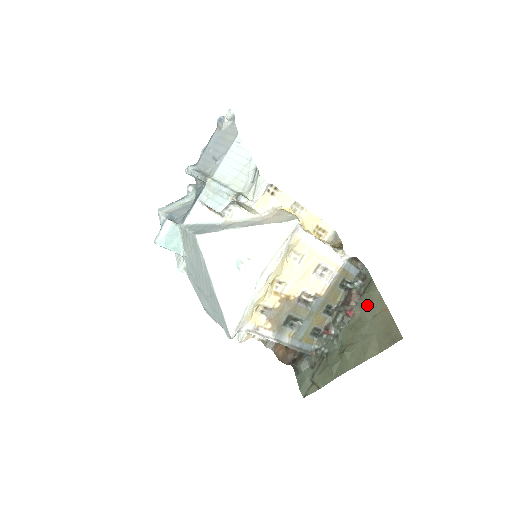
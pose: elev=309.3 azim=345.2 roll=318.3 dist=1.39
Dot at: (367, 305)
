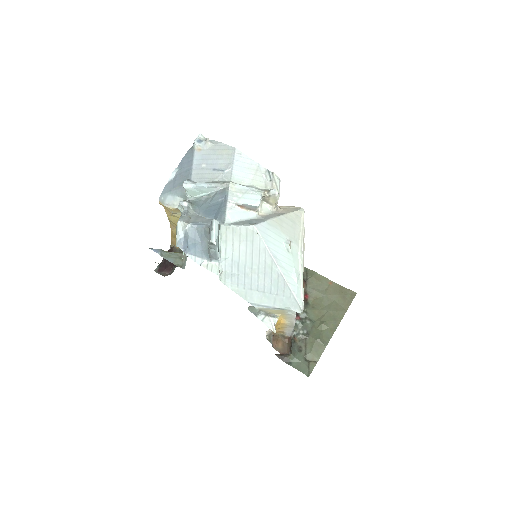
Dot at: (315, 286)
